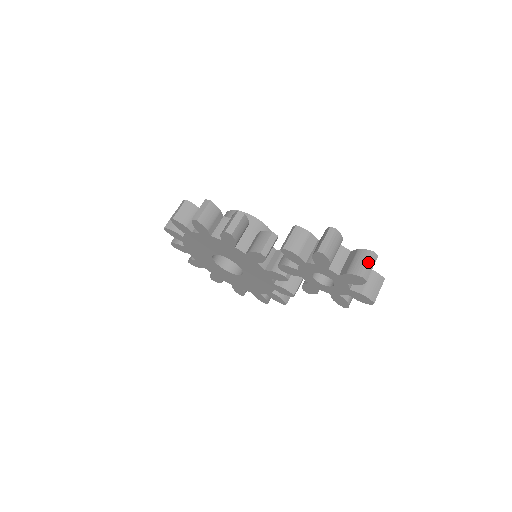
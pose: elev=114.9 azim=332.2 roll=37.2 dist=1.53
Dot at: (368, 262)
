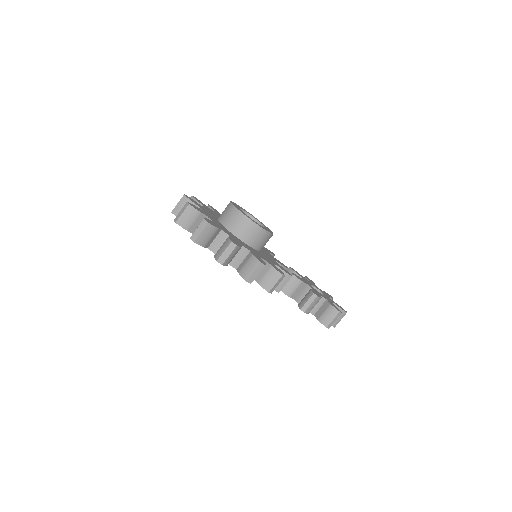
Dot at: occluded
